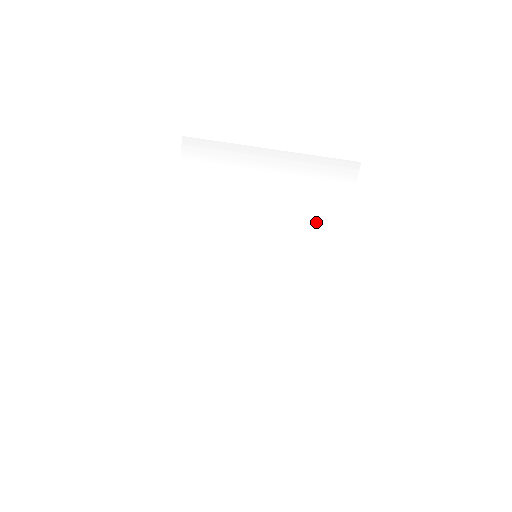
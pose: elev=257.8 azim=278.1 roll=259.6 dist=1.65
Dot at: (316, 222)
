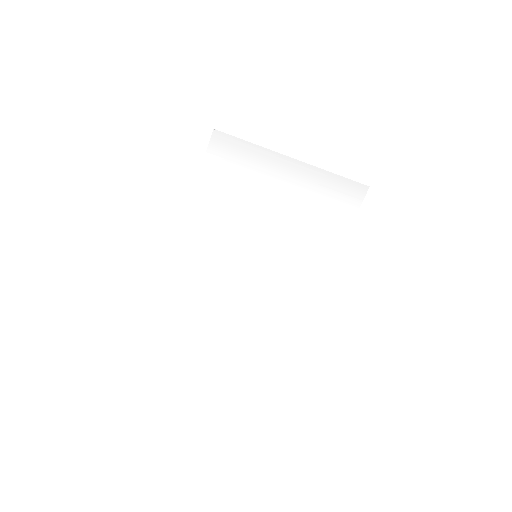
Dot at: (318, 233)
